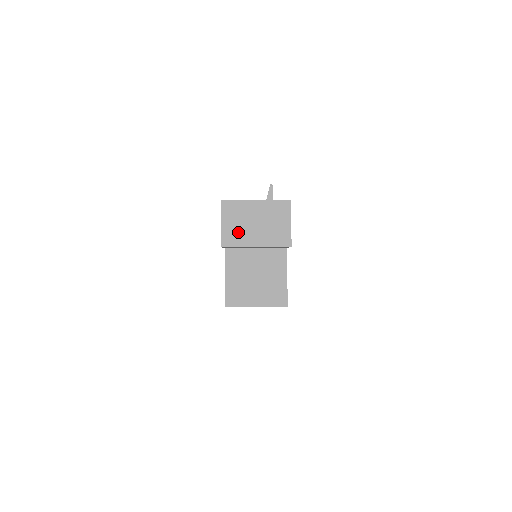
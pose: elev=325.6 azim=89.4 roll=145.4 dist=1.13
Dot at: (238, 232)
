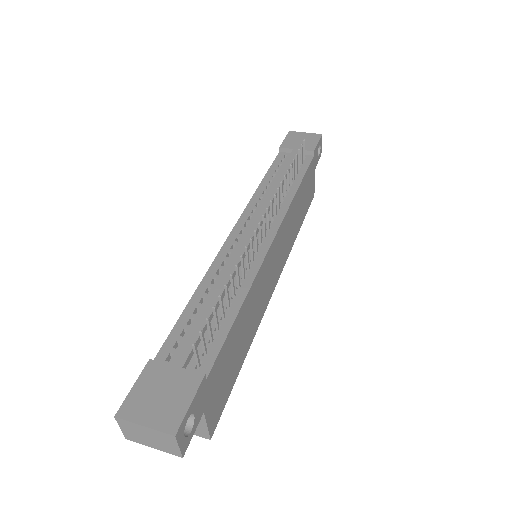
Dot at: (135, 437)
